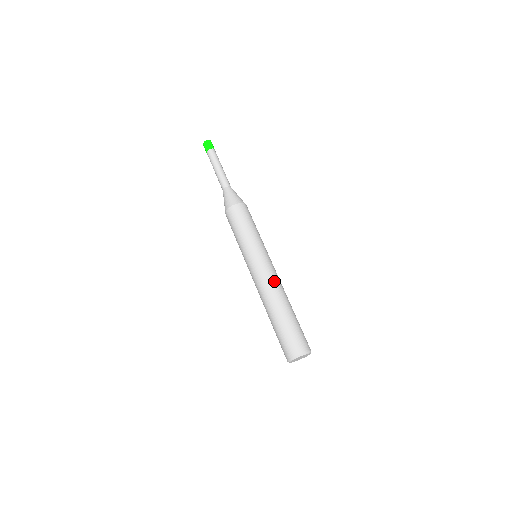
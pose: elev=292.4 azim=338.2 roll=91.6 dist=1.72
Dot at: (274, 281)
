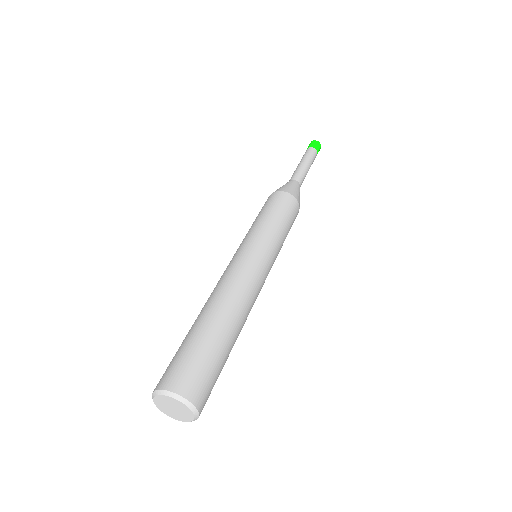
Dot at: (229, 279)
